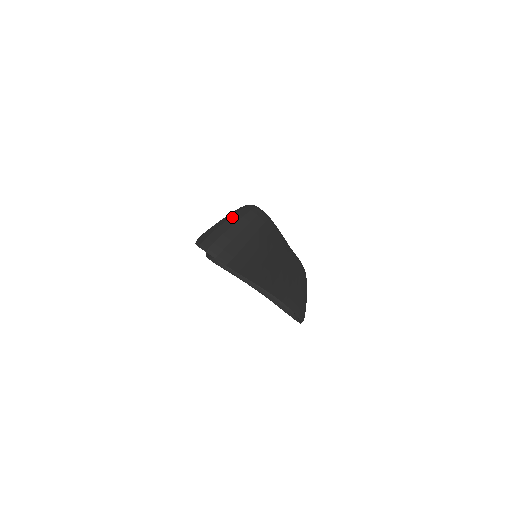
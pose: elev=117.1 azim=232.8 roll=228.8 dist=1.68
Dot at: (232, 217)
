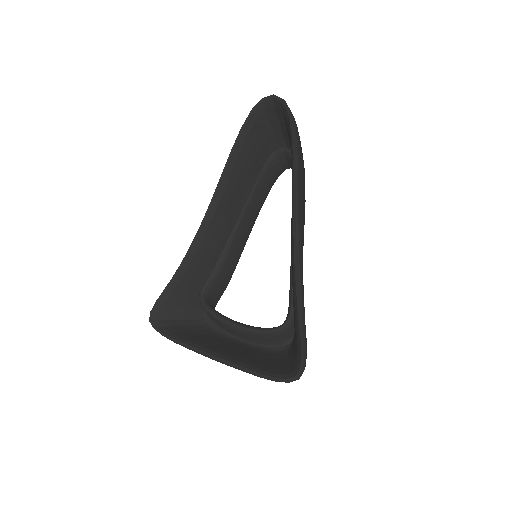
Dot at: occluded
